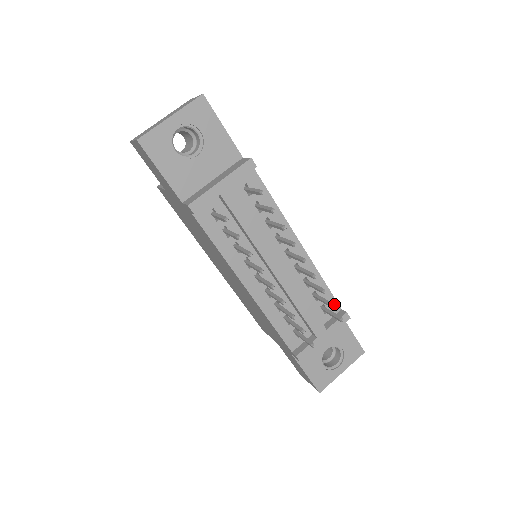
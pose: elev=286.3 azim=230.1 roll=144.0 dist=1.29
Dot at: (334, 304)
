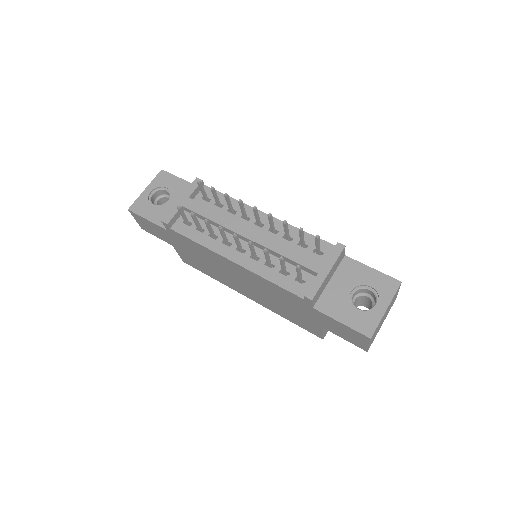
Dot at: (326, 245)
